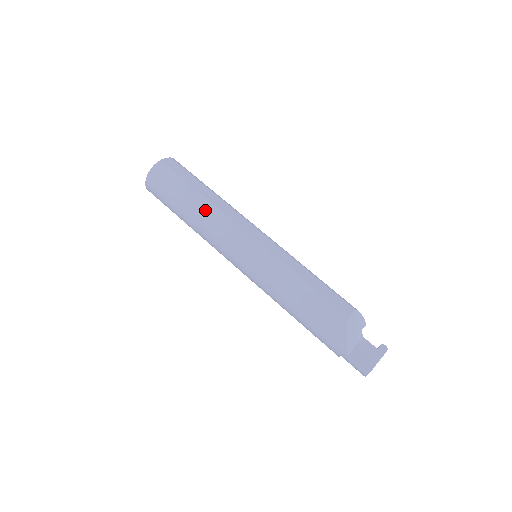
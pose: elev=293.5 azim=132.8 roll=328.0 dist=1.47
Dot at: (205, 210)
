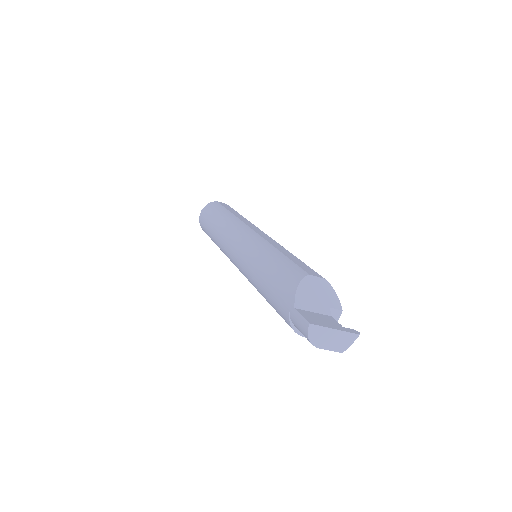
Dot at: (227, 219)
